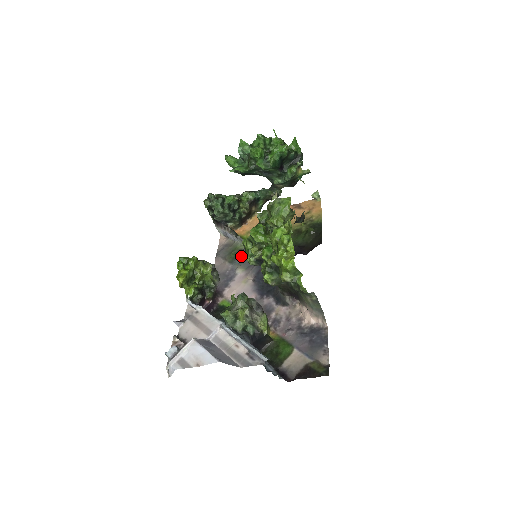
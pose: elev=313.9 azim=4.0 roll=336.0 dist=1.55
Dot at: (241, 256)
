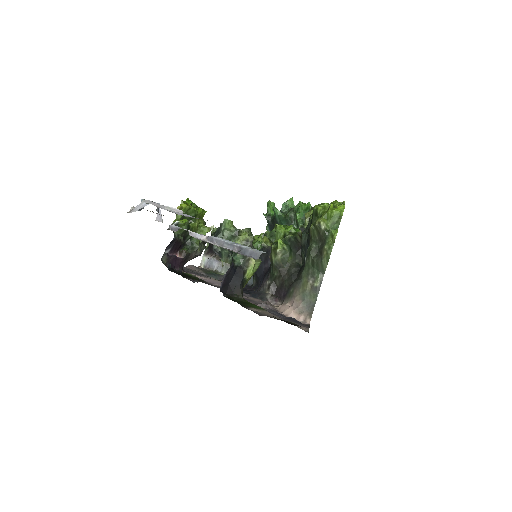
Dot at: (219, 276)
